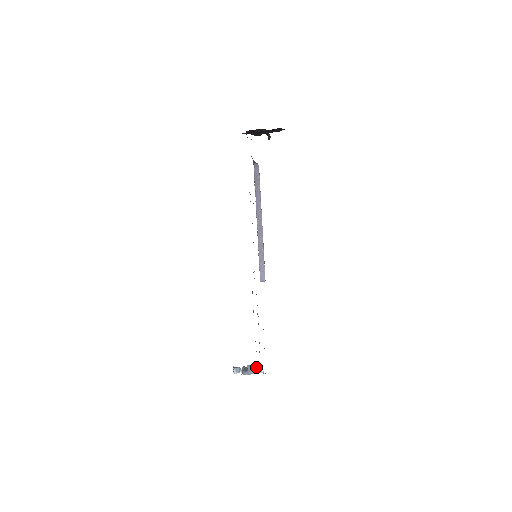
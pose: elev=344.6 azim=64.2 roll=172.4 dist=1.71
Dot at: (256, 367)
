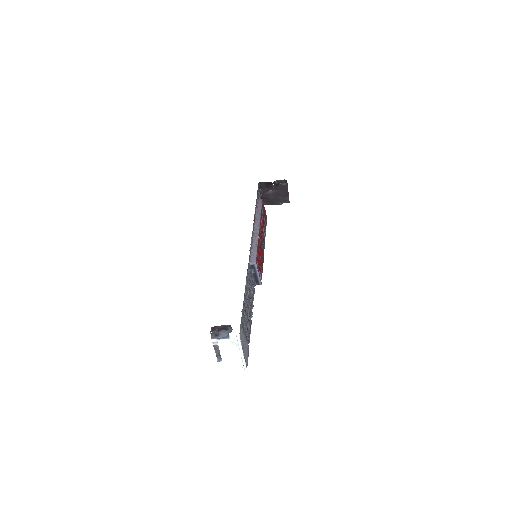
Dot at: occluded
